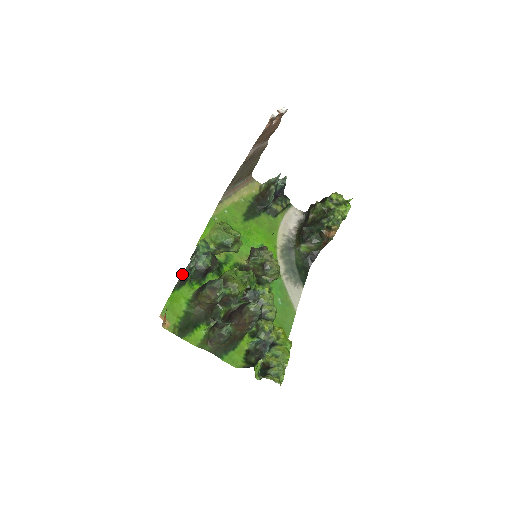
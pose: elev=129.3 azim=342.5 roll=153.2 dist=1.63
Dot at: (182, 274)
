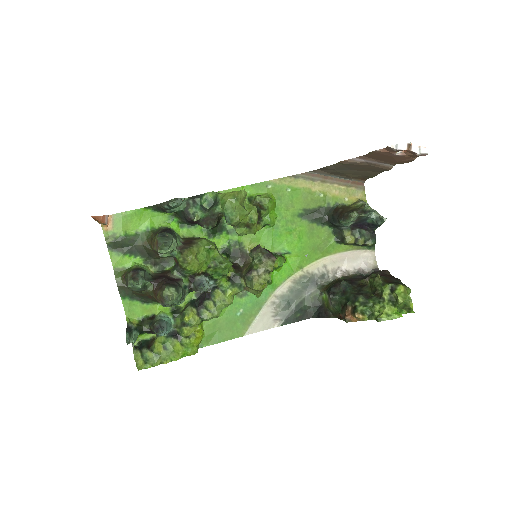
Dot at: (163, 202)
